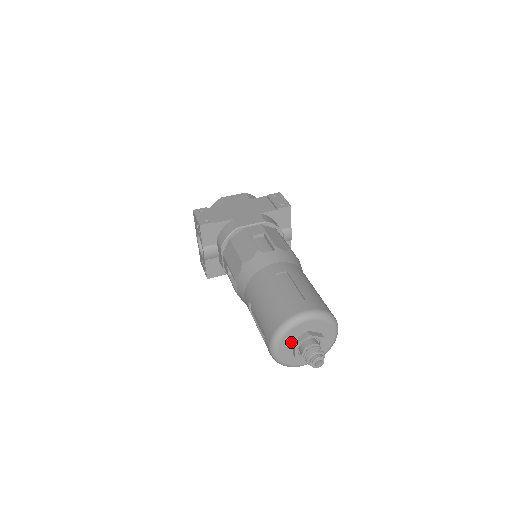
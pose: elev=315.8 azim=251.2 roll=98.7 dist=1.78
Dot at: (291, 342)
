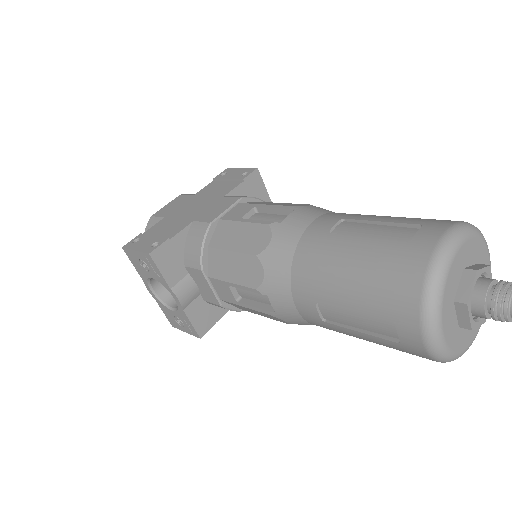
Dot at: (452, 305)
